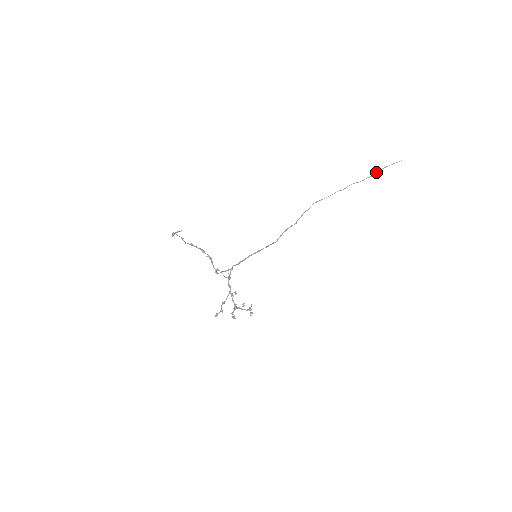
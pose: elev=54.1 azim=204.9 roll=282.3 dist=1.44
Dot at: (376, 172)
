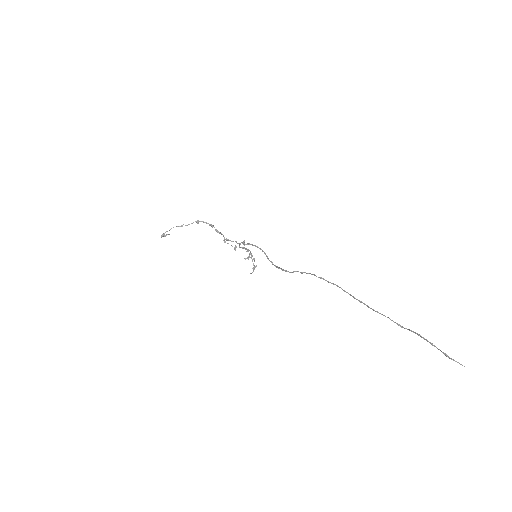
Dot at: (414, 332)
